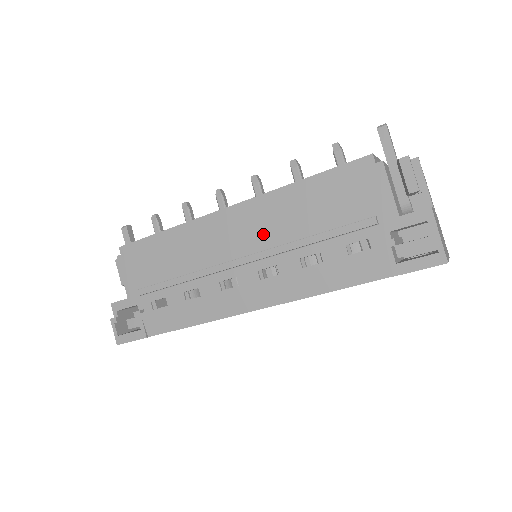
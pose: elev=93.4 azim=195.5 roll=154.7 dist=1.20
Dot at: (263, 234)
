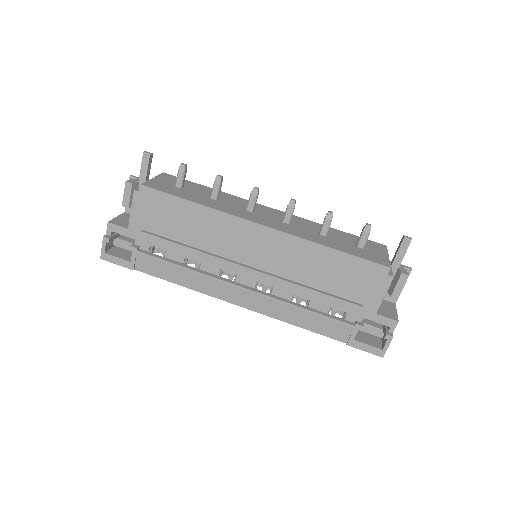
Dot at: (277, 262)
